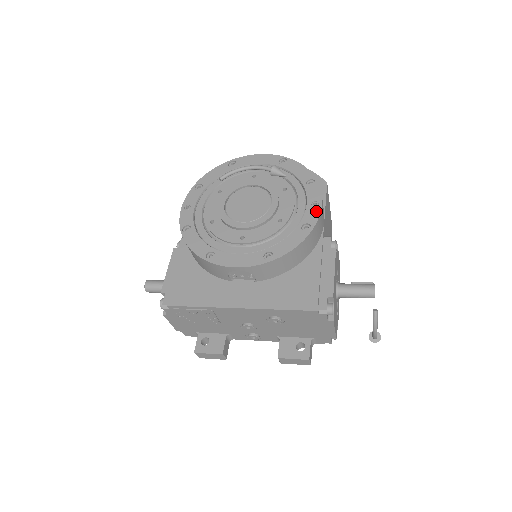
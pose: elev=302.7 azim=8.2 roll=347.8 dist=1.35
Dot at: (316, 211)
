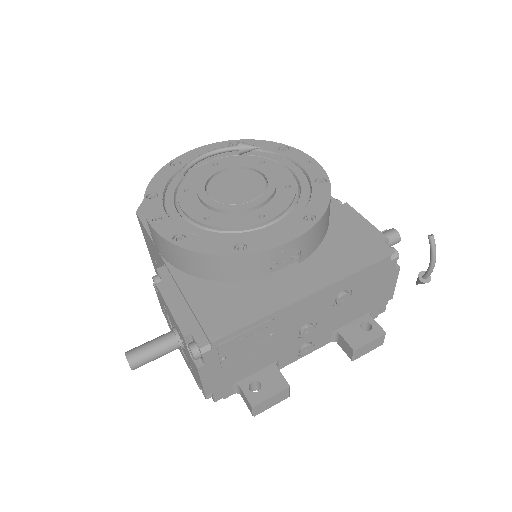
Dot at: (316, 166)
